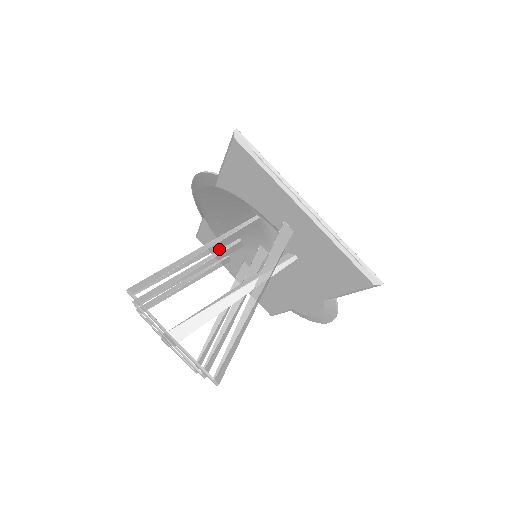
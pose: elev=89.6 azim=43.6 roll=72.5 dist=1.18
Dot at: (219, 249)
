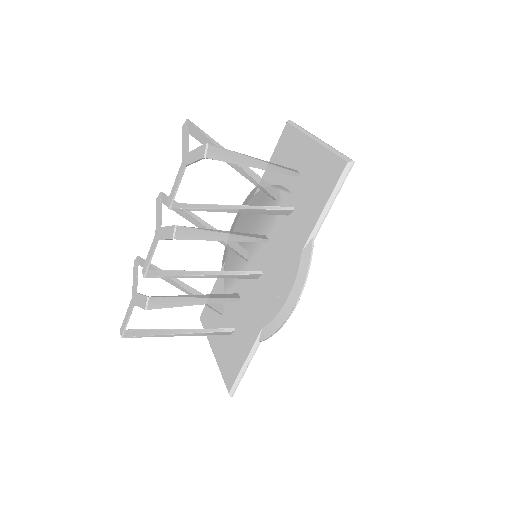
Dot at: occluded
